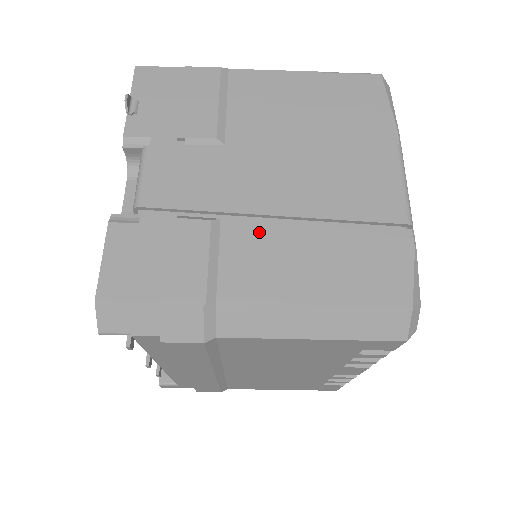
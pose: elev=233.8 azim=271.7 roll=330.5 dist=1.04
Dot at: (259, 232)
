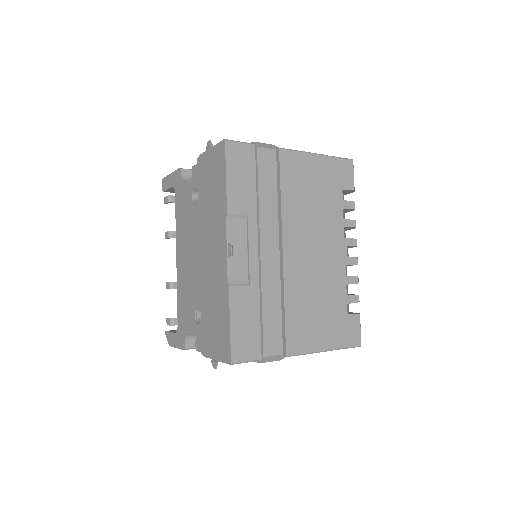
Dot at: occluded
